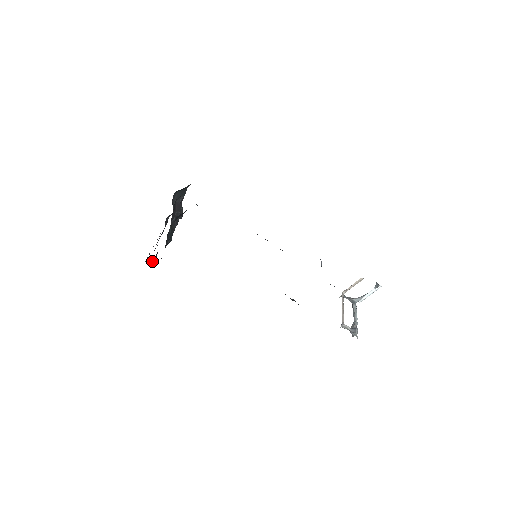
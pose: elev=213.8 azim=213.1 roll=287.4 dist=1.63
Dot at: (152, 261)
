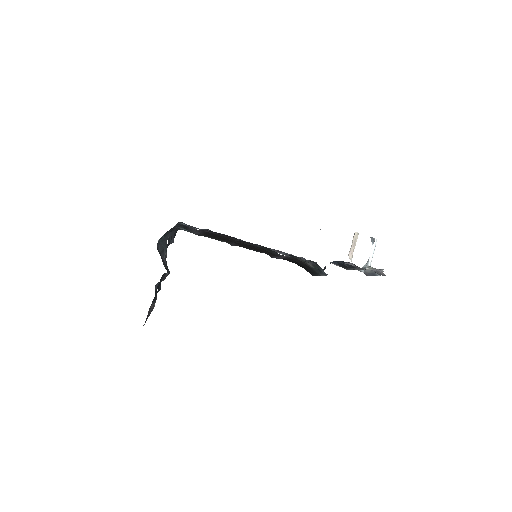
Dot at: (158, 288)
